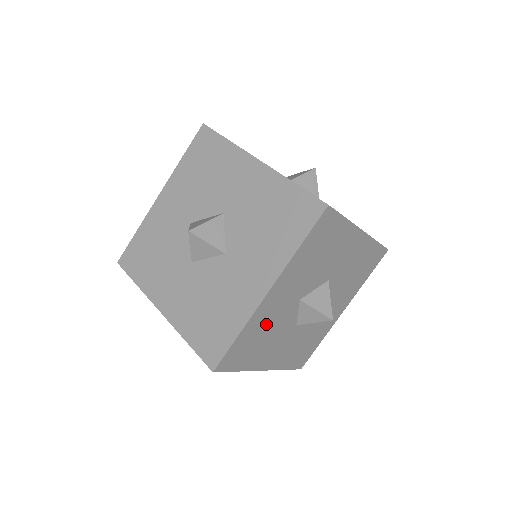
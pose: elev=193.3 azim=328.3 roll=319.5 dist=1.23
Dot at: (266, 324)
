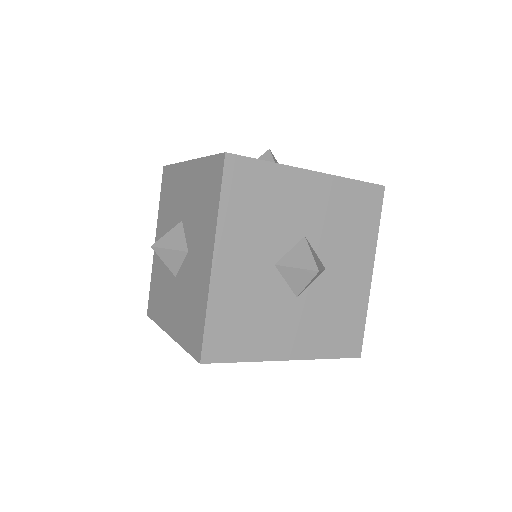
Dot at: occluded
